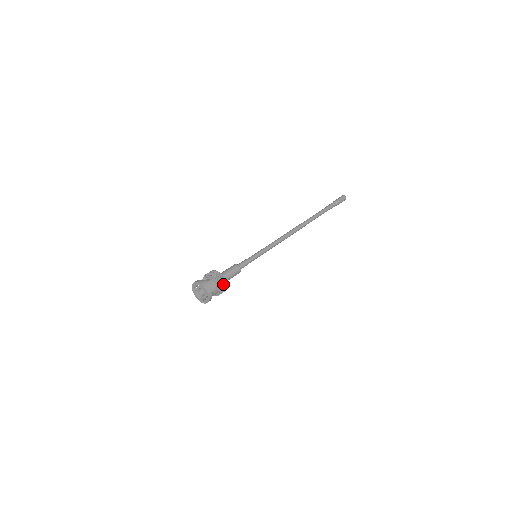
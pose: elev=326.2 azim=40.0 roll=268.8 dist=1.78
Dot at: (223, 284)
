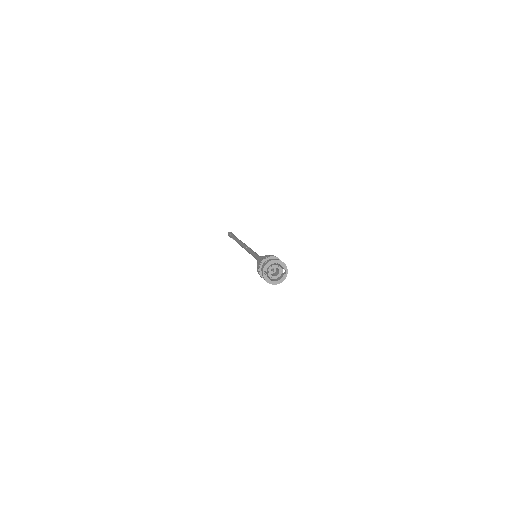
Dot at: occluded
